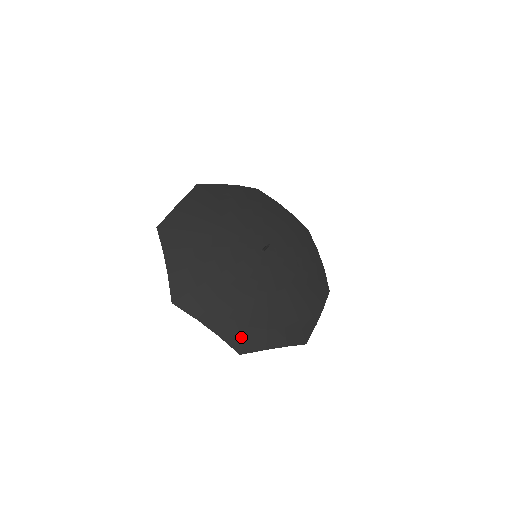
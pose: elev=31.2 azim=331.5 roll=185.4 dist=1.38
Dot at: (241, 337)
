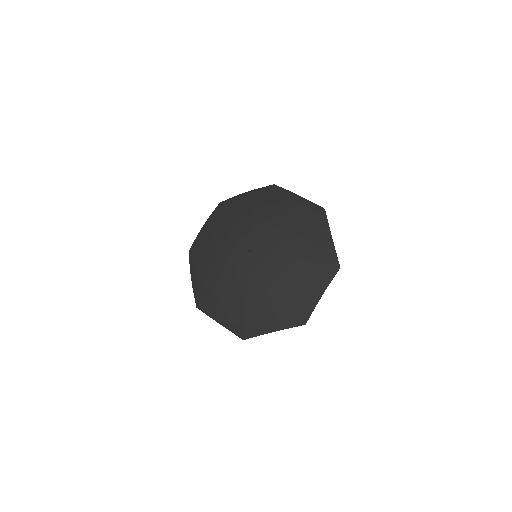
Dot at: (201, 297)
